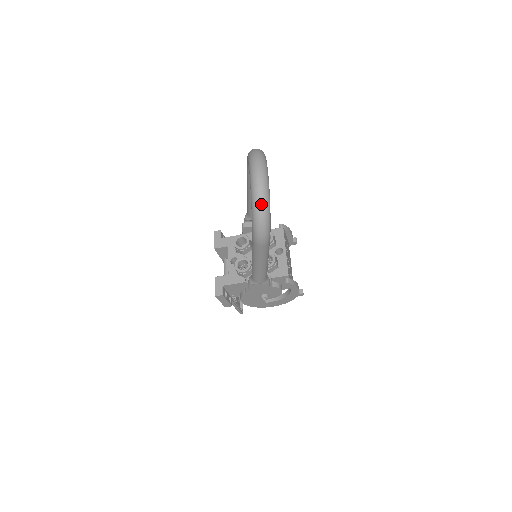
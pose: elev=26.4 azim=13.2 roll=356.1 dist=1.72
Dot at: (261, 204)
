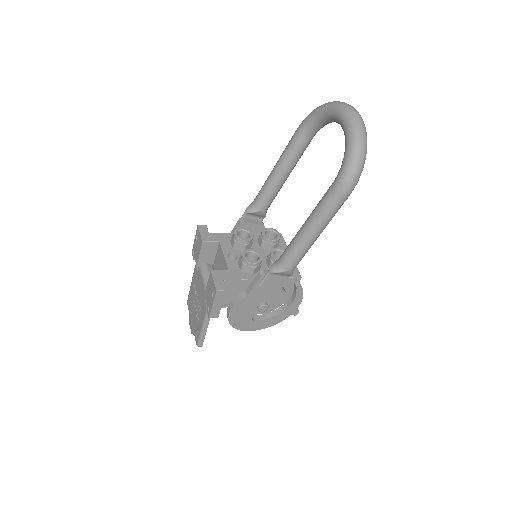
Dot at: (364, 140)
